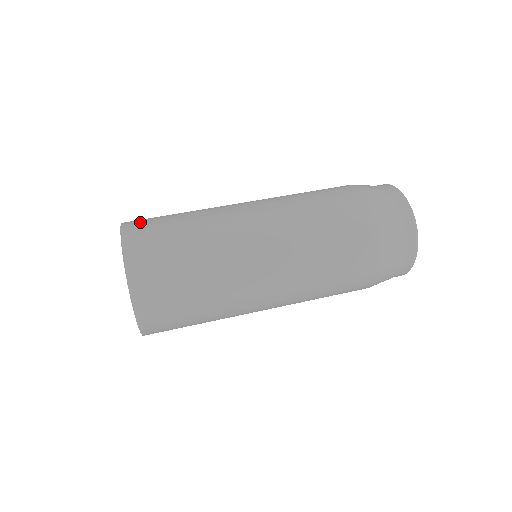
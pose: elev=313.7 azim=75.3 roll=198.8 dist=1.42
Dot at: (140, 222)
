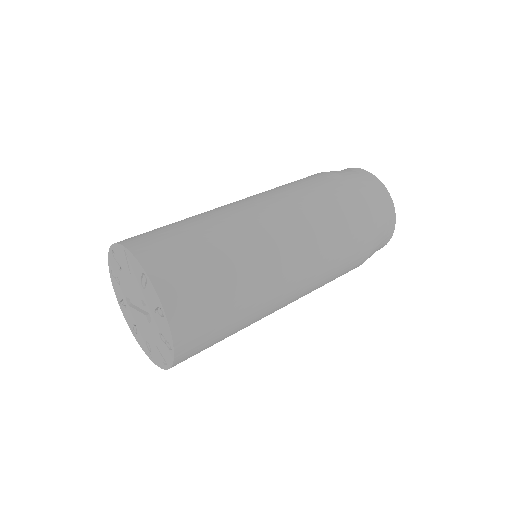
Dot at: occluded
